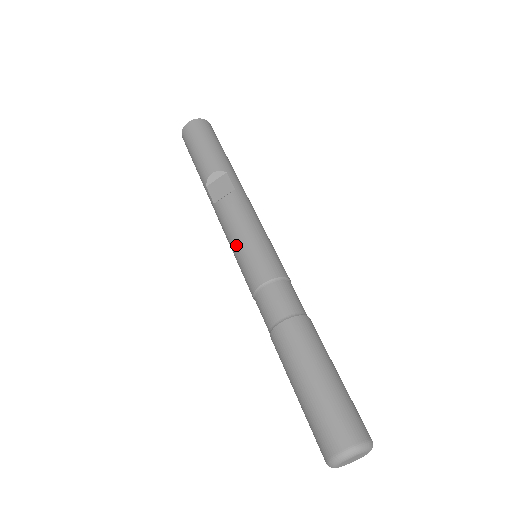
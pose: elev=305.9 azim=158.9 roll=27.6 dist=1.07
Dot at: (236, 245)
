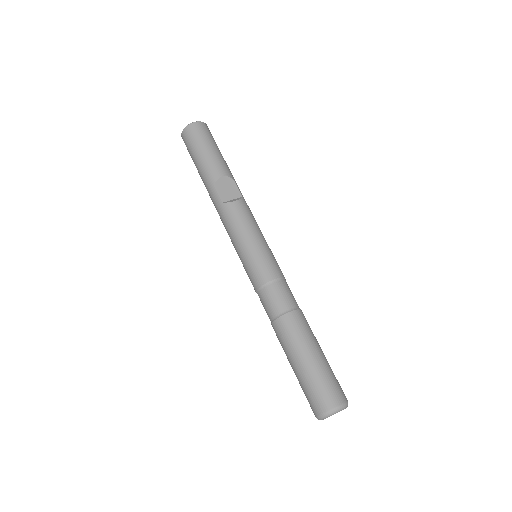
Dot at: (247, 243)
